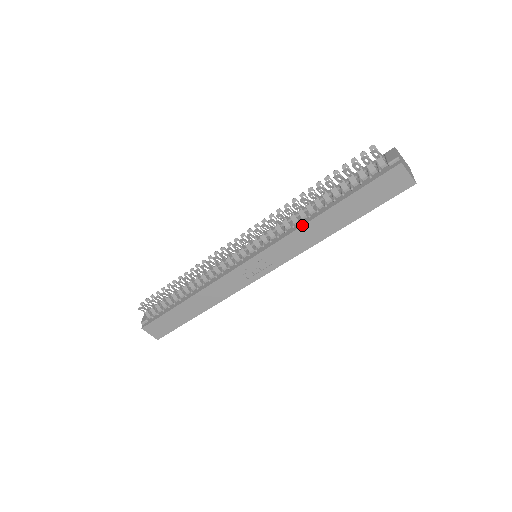
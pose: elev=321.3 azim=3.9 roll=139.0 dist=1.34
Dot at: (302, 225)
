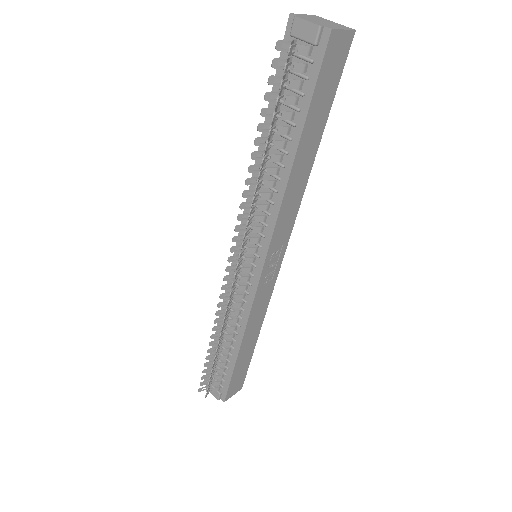
Dot at: (283, 194)
